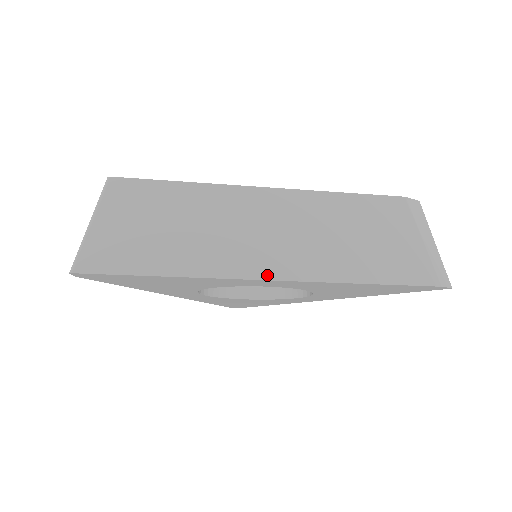
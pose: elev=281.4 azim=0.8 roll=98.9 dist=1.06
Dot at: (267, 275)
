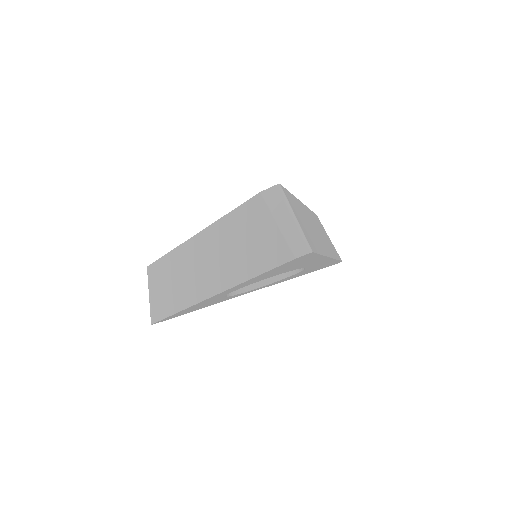
Dot at: (208, 295)
